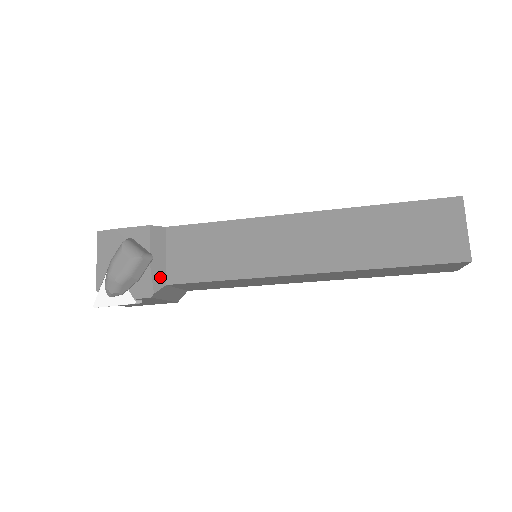
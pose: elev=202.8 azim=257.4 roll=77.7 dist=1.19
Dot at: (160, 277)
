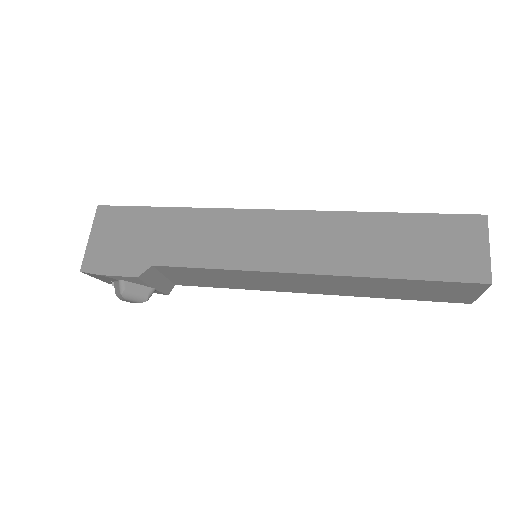
Dot at: (168, 287)
